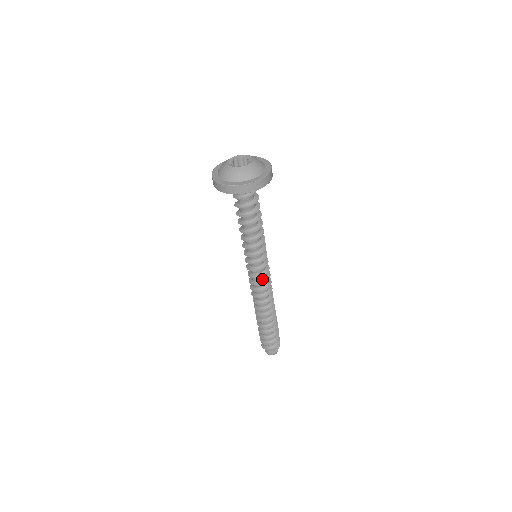
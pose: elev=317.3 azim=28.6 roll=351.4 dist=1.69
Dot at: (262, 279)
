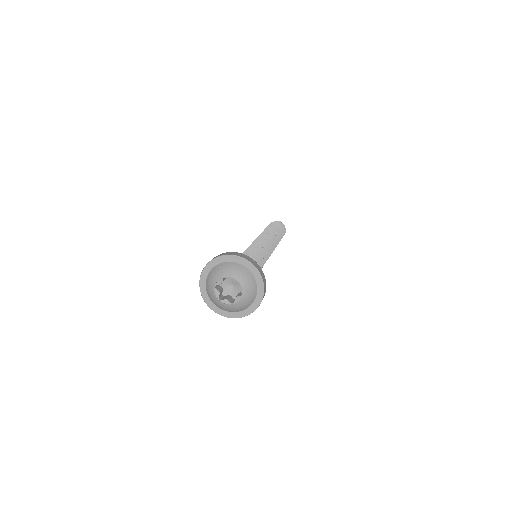
Dot at: occluded
